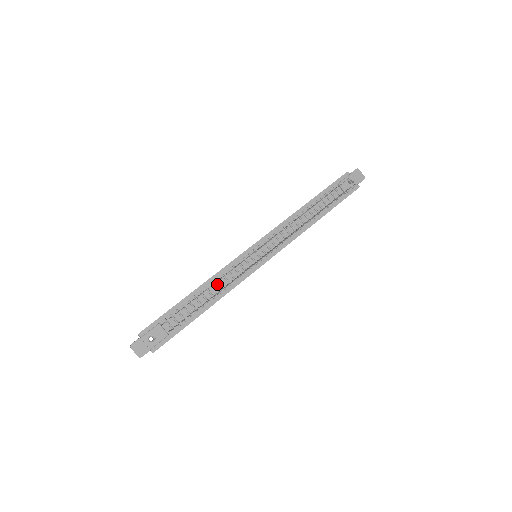
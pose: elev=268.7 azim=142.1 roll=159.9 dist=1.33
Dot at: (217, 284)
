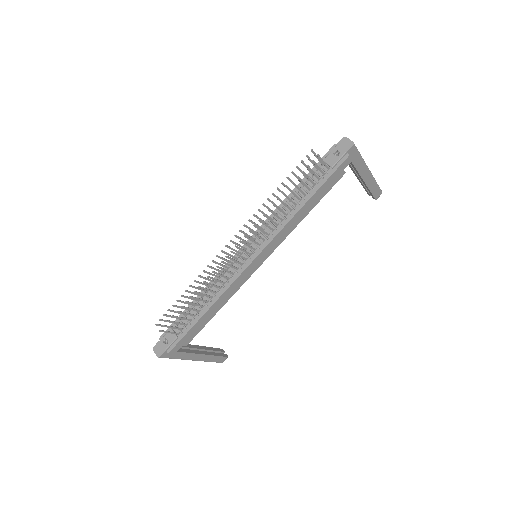
Dot at: (213, 288)
